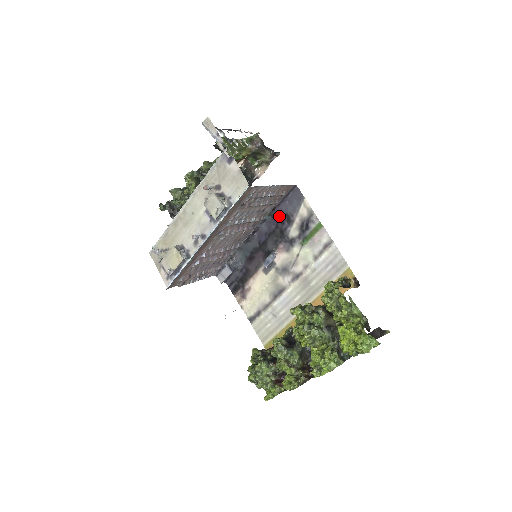
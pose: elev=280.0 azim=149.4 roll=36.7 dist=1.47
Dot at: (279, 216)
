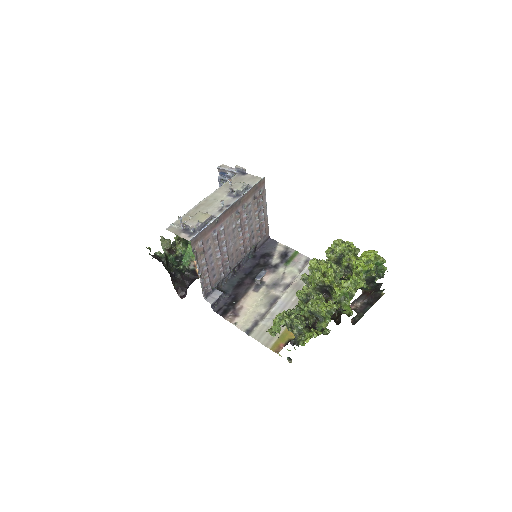
Dot at: (260, 255)
